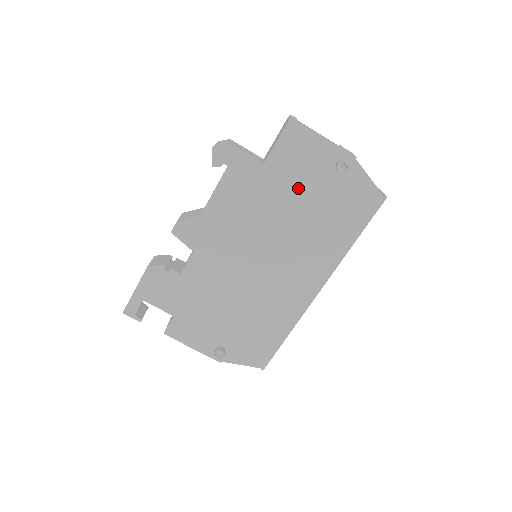
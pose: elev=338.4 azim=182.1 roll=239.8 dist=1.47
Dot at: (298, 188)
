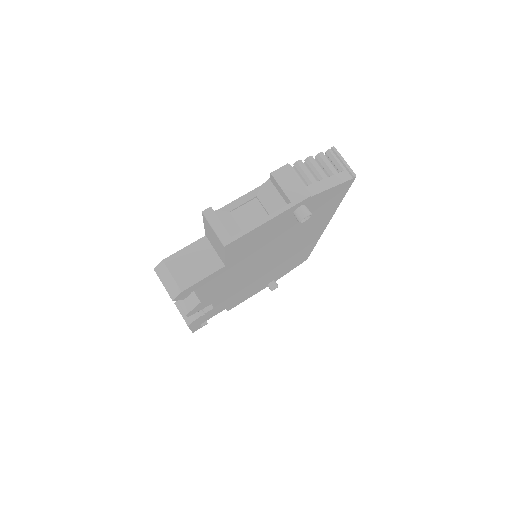
Dot at: (268, 241)
